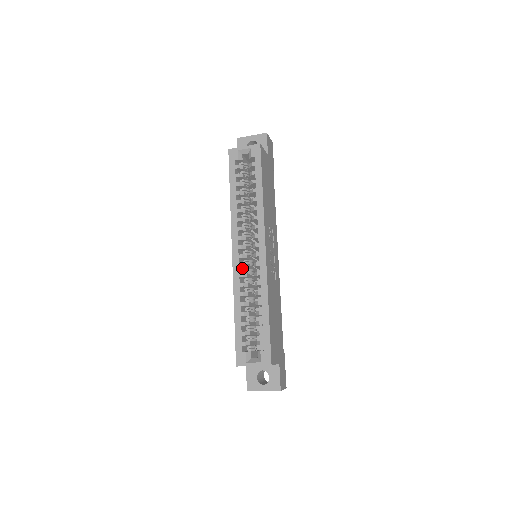
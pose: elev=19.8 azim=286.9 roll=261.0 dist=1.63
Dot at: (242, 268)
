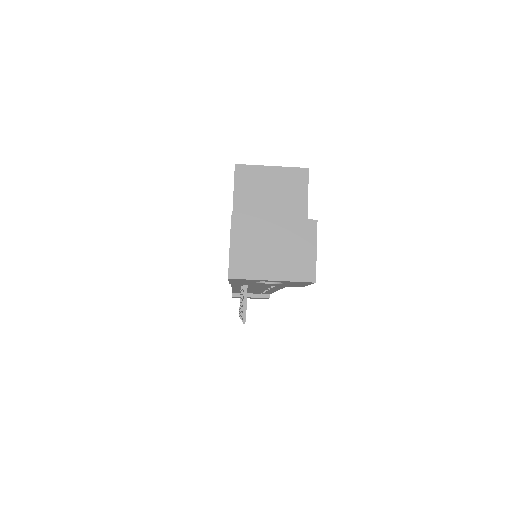
Dot at: occluded
